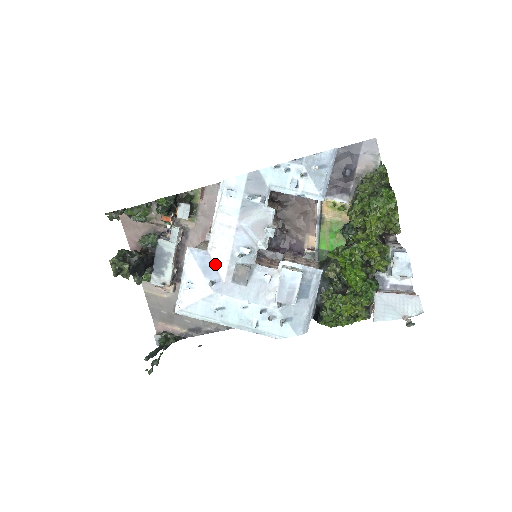
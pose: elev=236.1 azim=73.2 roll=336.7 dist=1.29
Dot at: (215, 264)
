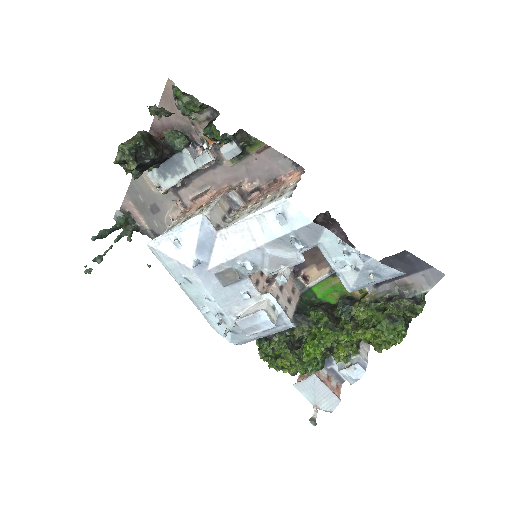
Dot at: (214, 249)
